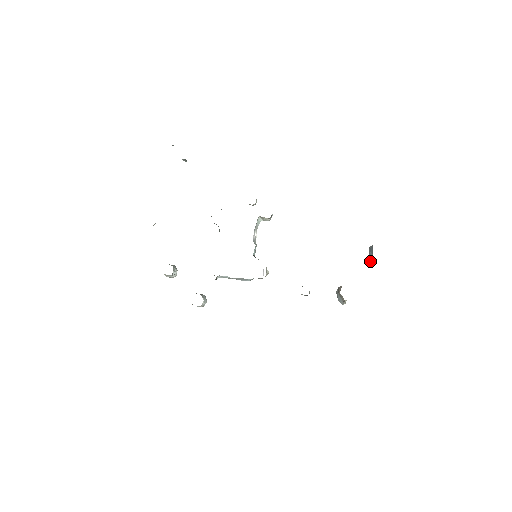
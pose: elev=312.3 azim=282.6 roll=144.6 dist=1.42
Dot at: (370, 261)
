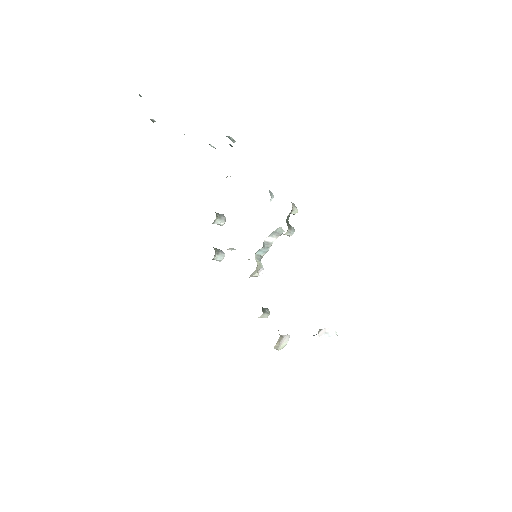
Dot at: occluded
